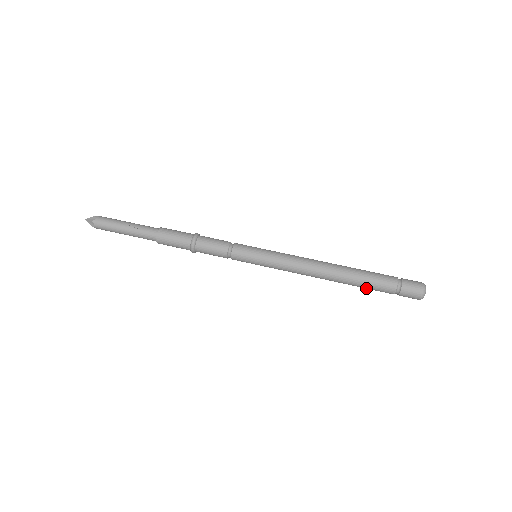
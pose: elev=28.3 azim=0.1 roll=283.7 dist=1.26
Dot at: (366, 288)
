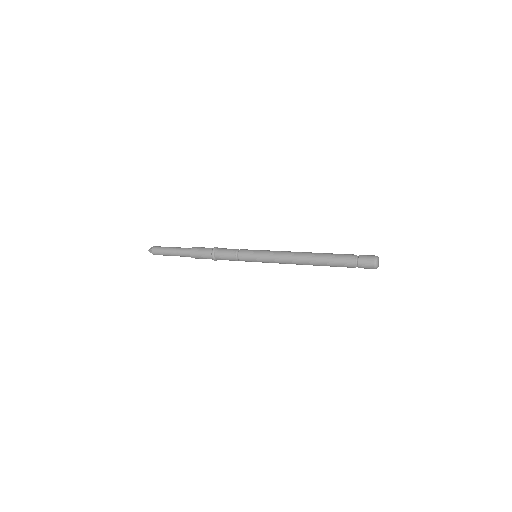
Dot at: occluded
